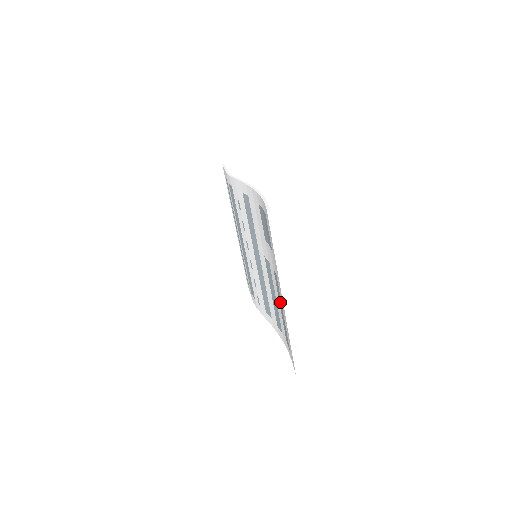
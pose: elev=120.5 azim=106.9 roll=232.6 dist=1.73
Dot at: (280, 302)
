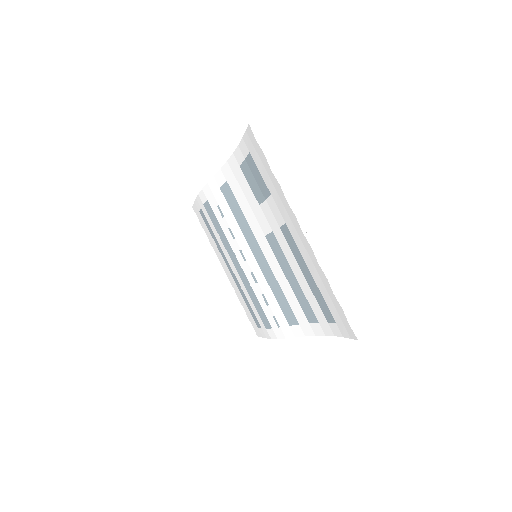
Dot at: (301, 262)
